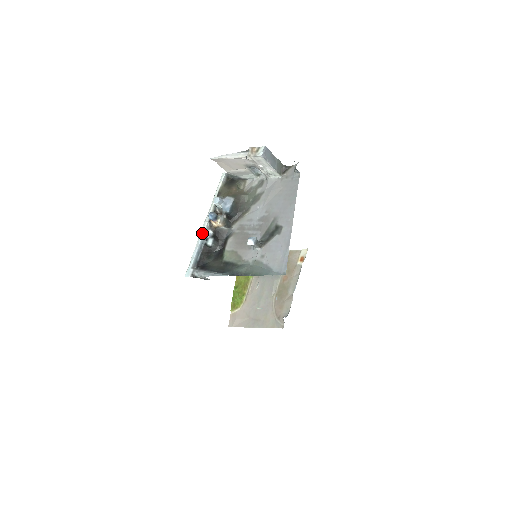
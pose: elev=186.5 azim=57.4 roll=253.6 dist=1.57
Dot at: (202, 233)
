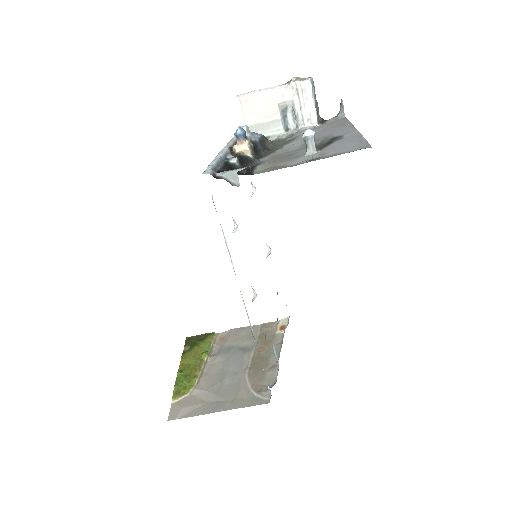
Dot at: (222, 152)
